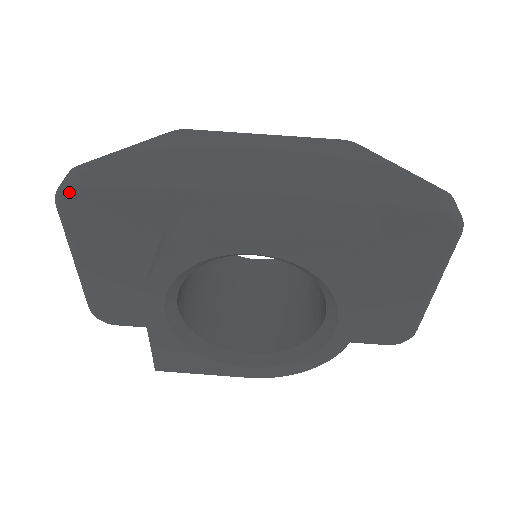
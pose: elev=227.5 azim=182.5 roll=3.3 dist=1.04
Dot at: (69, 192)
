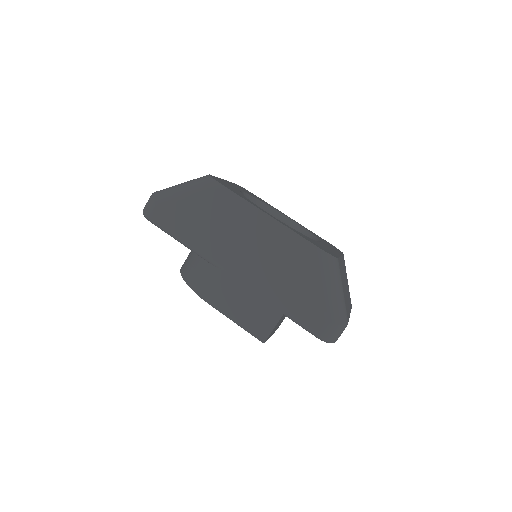
Dot at: (147, 219)
